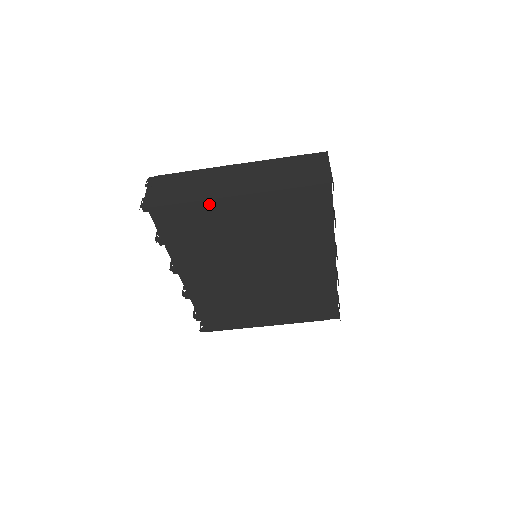
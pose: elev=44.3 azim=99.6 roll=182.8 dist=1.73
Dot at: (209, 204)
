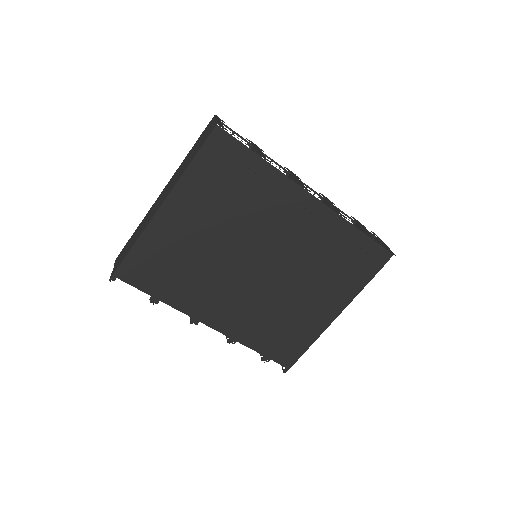
Dot at: (150, 232)
